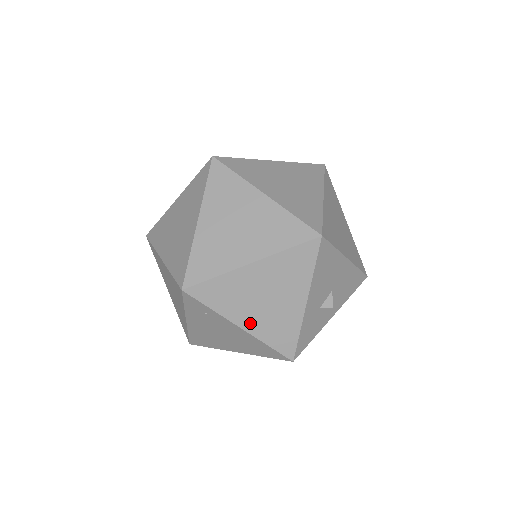
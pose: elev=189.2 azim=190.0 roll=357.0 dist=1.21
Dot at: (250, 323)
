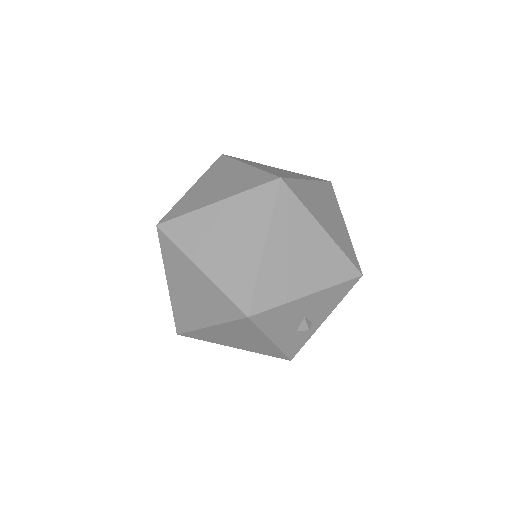
Dot at: (239, 346)
